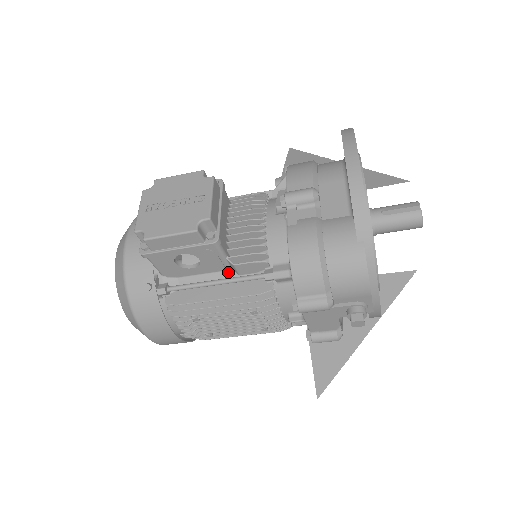
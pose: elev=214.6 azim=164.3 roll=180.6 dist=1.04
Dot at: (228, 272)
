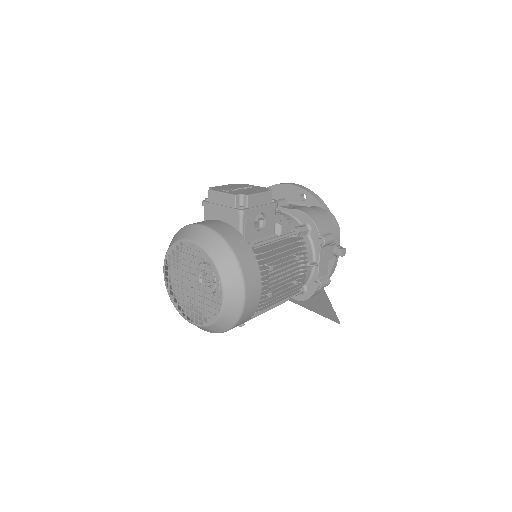
Dot at: (275, 236)
